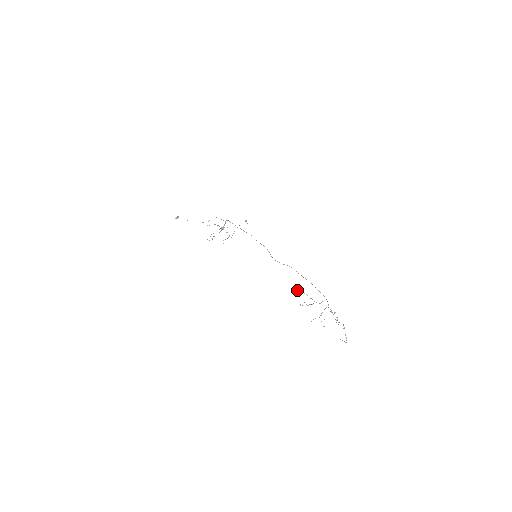
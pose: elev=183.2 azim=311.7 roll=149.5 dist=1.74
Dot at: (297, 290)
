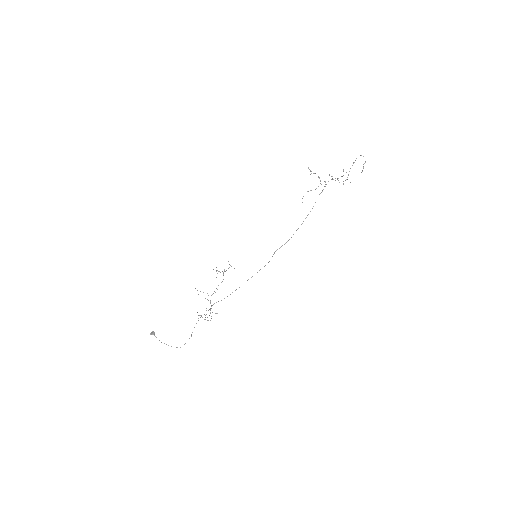
Dot at: (303, 196)
